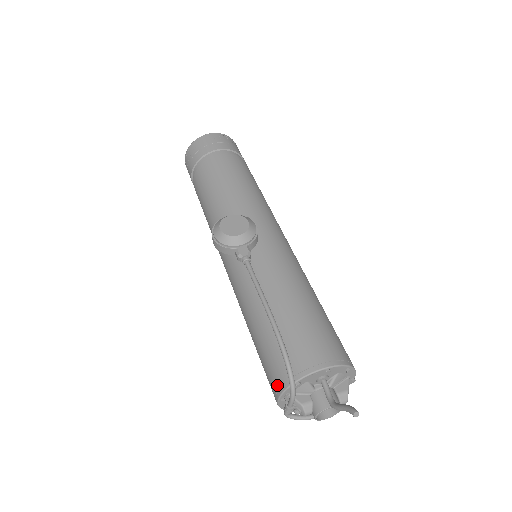
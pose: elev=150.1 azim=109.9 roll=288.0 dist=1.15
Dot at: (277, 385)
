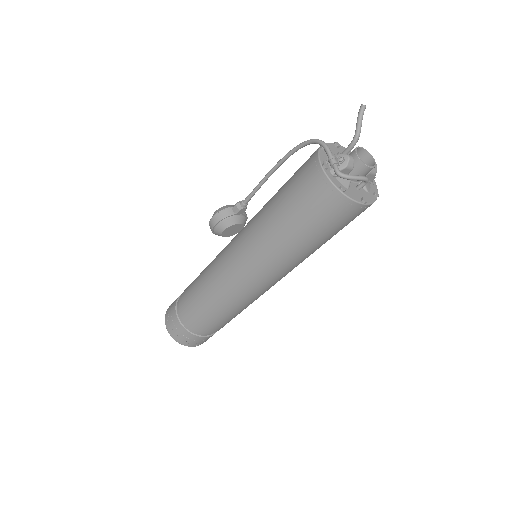
Dot at: (312, 165)
